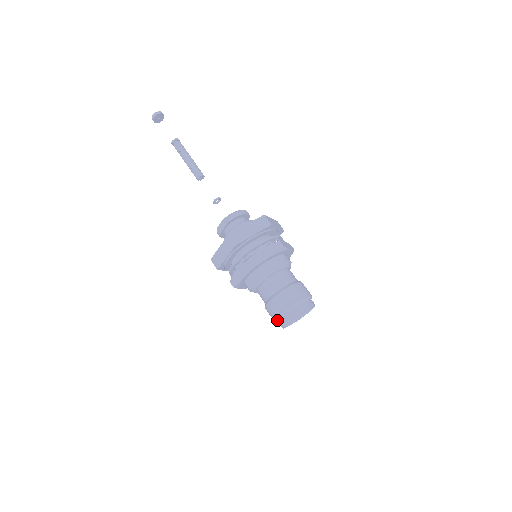
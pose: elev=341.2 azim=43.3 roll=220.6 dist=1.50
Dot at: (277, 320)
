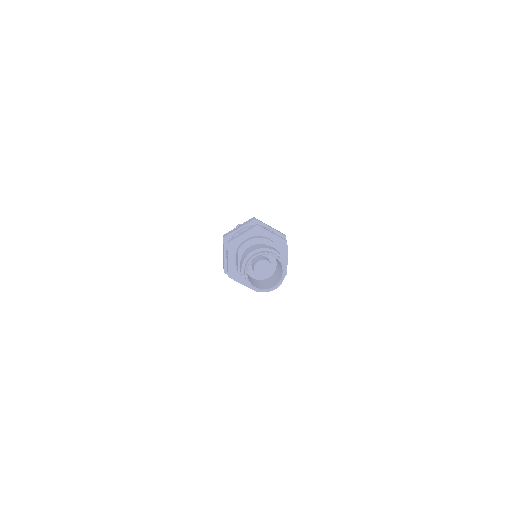
Dot at: (244, 278)
